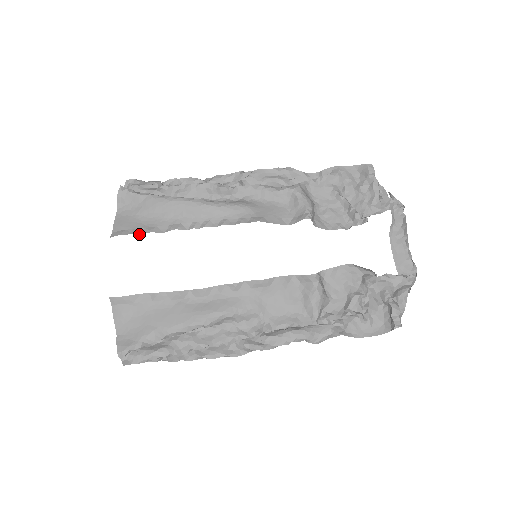
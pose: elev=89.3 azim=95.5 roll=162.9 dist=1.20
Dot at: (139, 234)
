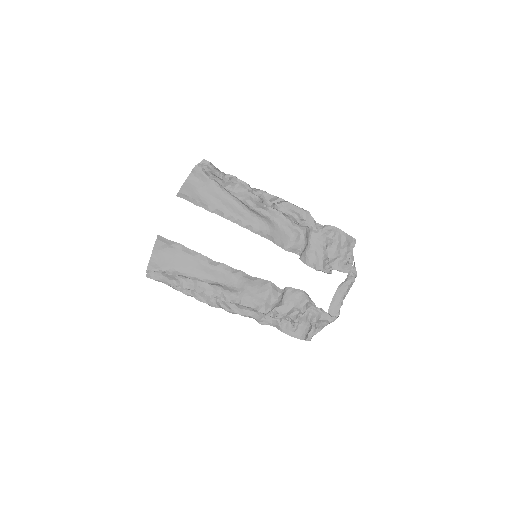
Dot at: (195, 204)
